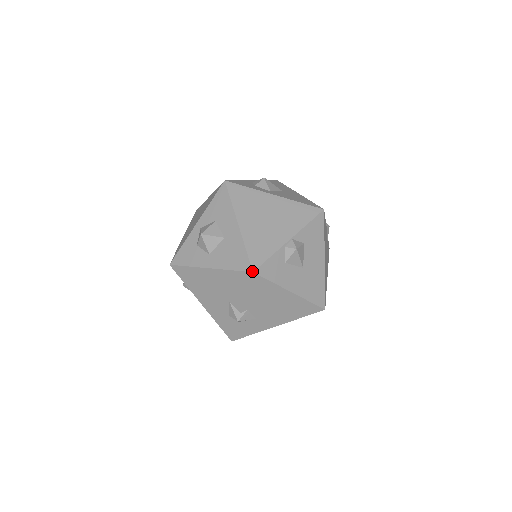
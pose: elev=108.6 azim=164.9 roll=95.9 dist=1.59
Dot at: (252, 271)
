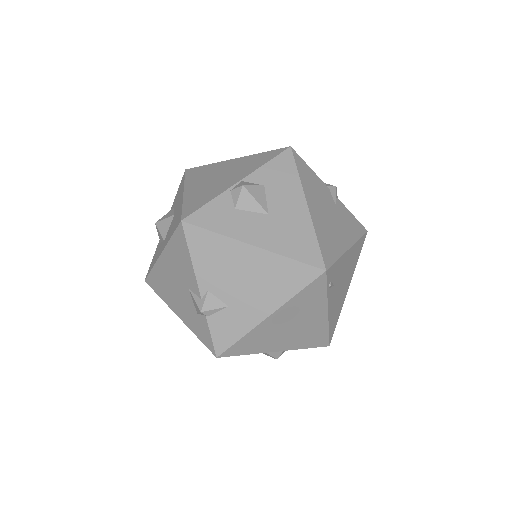
Dot at: (180, 220)
